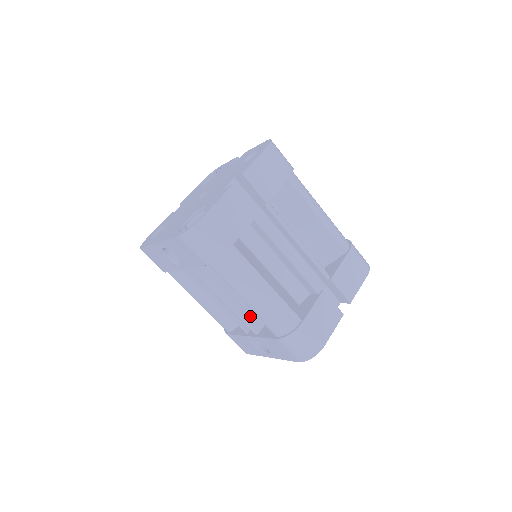
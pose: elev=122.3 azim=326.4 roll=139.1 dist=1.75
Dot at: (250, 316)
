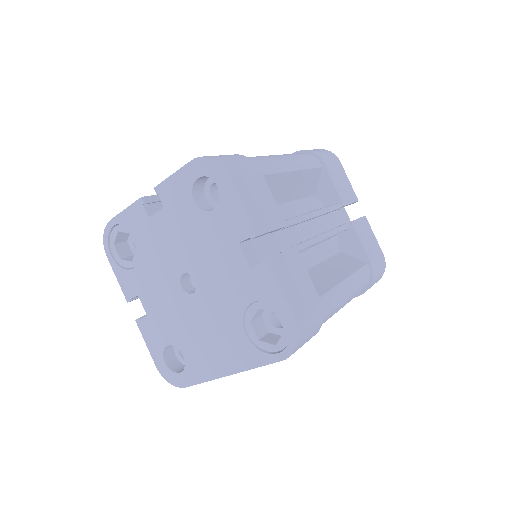
Dot at: occluded
